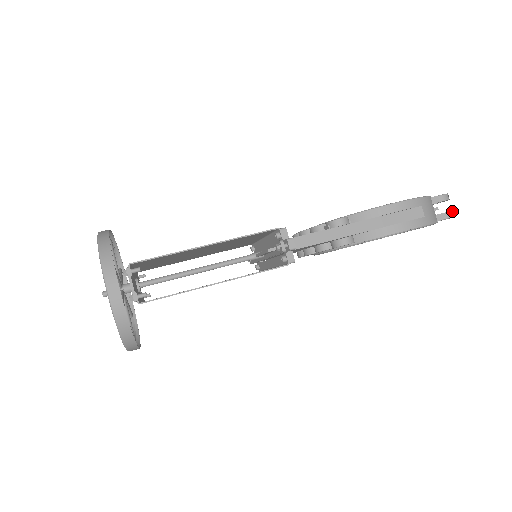
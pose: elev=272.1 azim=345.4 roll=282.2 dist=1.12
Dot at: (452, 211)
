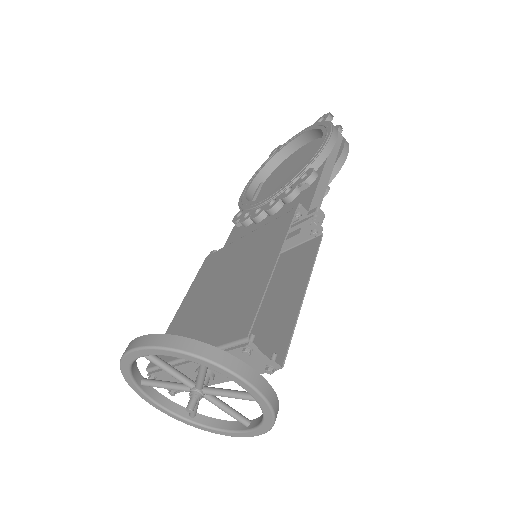
Dot at: (338, 125)
